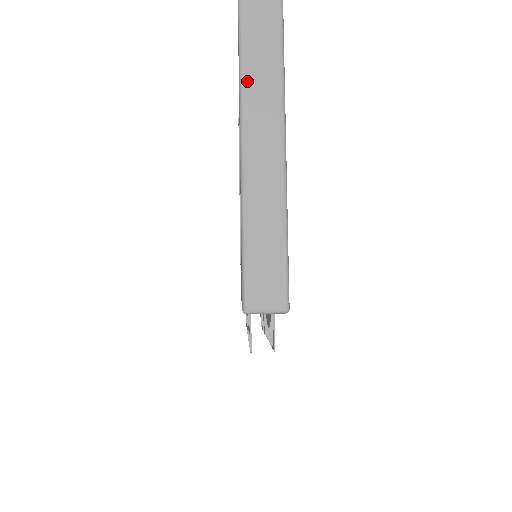
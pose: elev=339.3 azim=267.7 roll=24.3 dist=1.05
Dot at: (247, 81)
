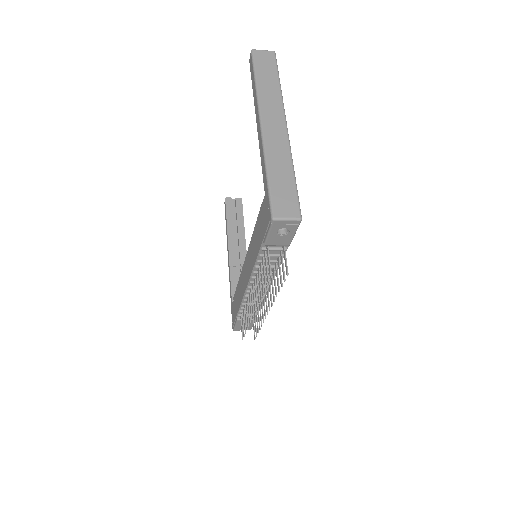
Dot at: (262, 103)
